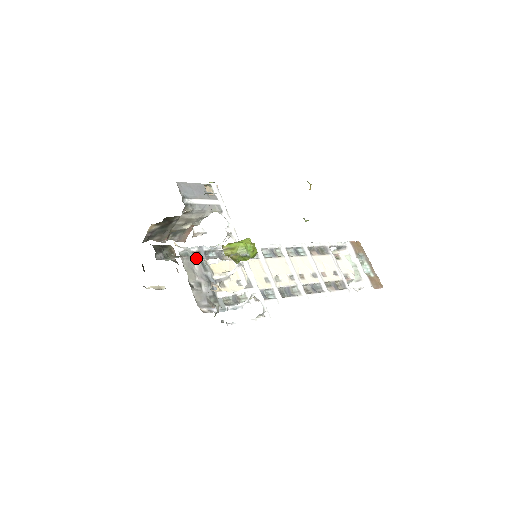
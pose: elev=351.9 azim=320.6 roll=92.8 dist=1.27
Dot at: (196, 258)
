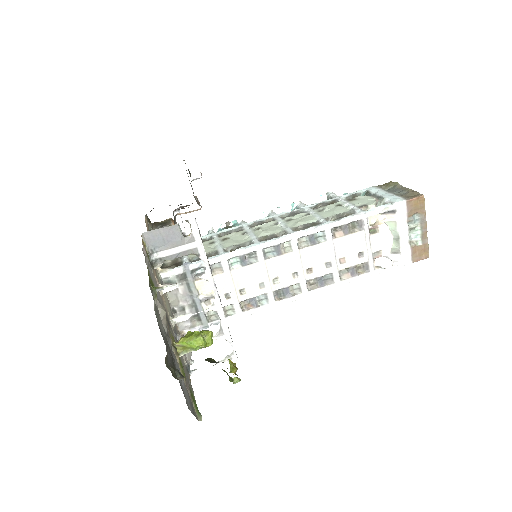
Dot at: (181, 281)
